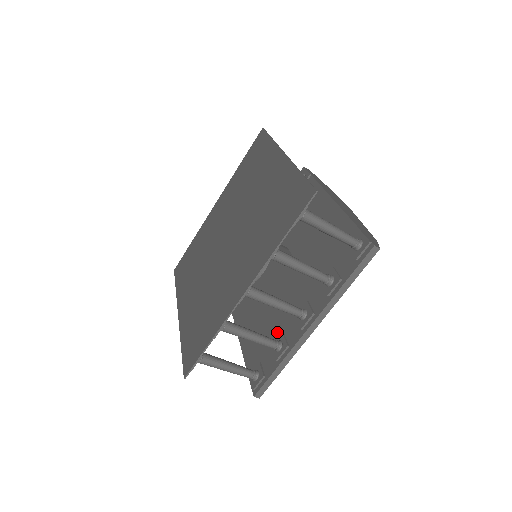
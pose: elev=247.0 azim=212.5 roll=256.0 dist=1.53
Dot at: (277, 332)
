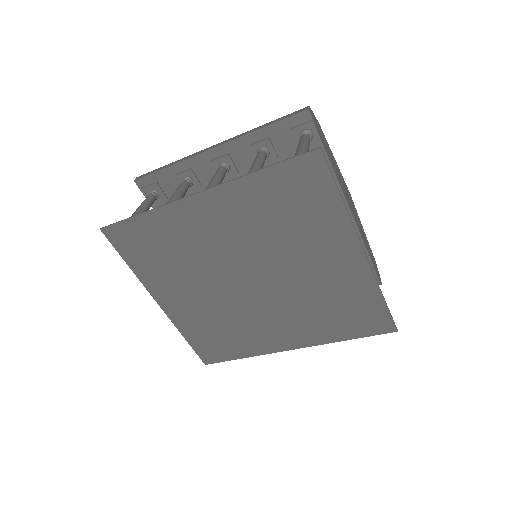
Dot at: occluded
